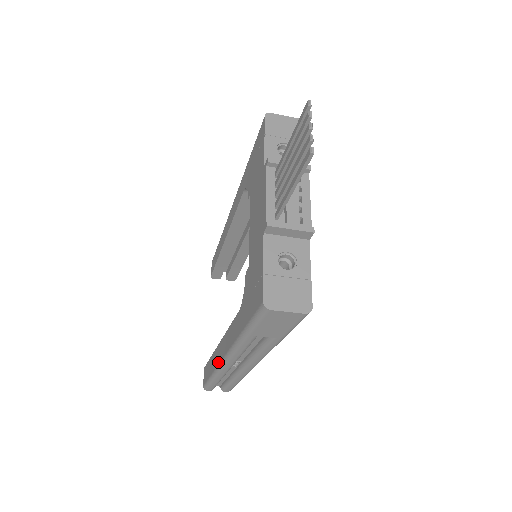
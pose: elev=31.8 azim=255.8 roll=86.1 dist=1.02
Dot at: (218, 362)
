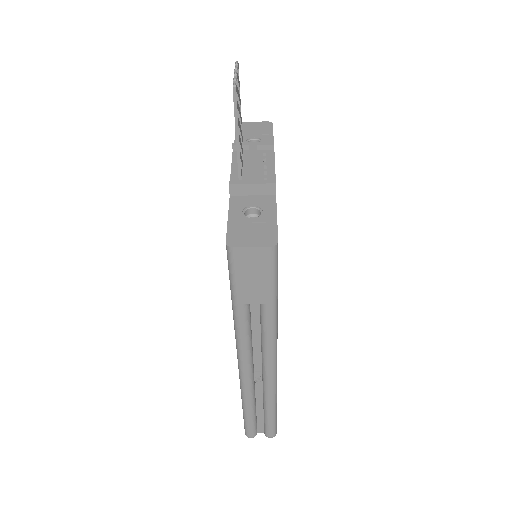
Dot at: (239, 378)
